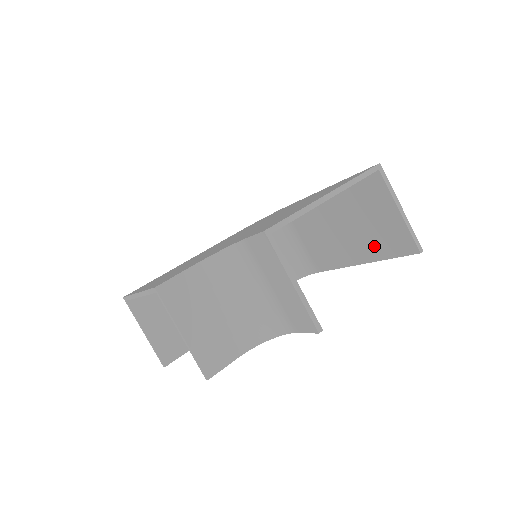
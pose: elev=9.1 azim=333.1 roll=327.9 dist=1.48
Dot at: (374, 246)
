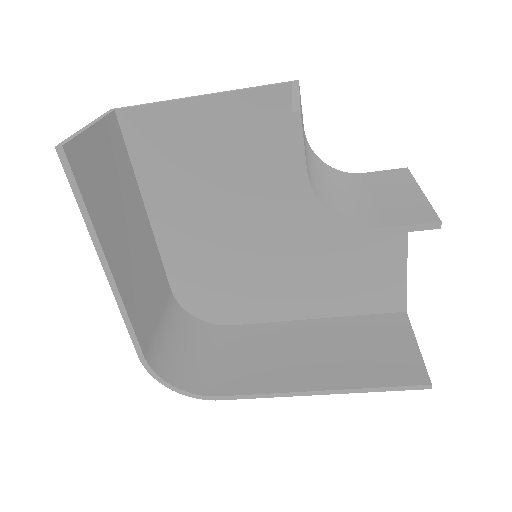
Dot at: (359, 372)
